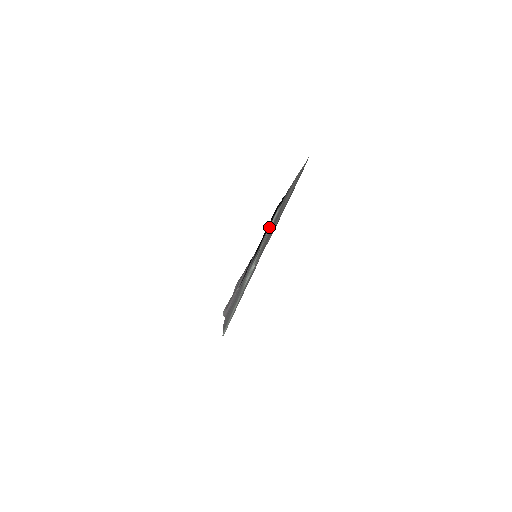
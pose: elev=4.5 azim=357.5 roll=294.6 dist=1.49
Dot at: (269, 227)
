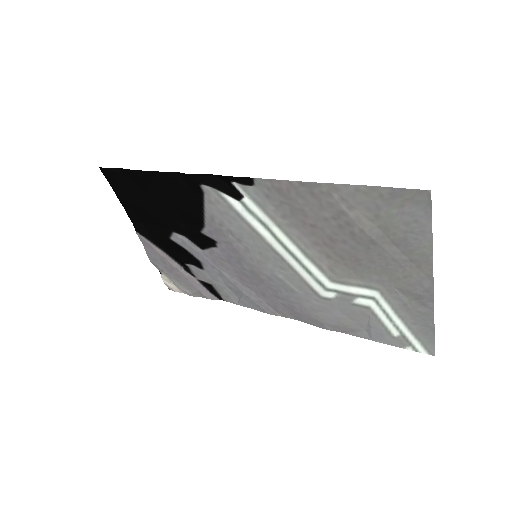
Dot at: (250, 227)
